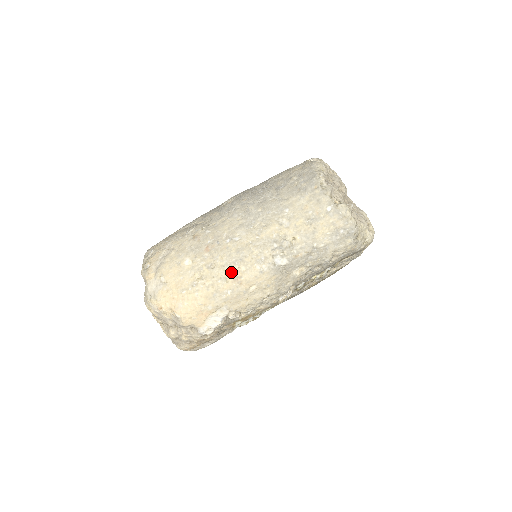
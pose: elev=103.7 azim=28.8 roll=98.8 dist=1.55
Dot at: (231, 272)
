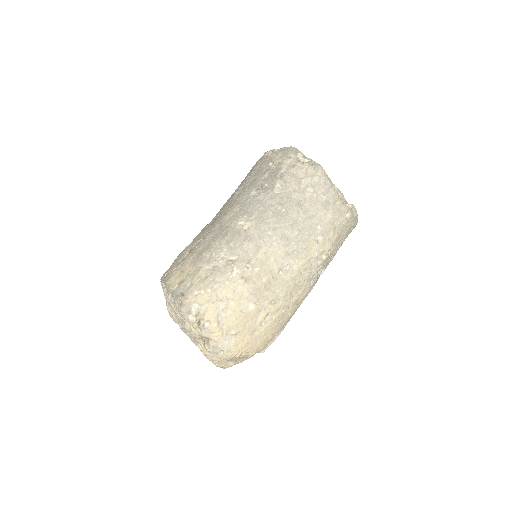
Dot at: (291, 299)
